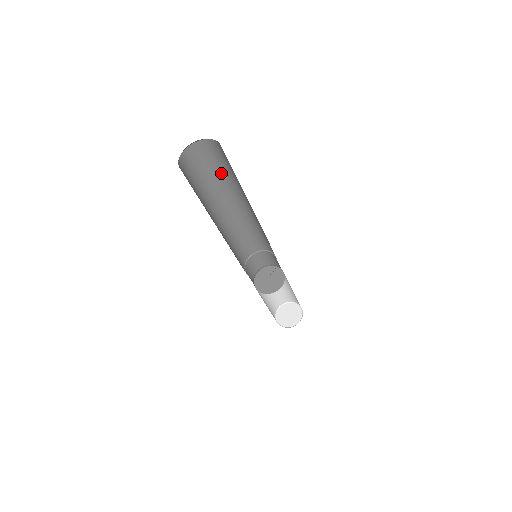
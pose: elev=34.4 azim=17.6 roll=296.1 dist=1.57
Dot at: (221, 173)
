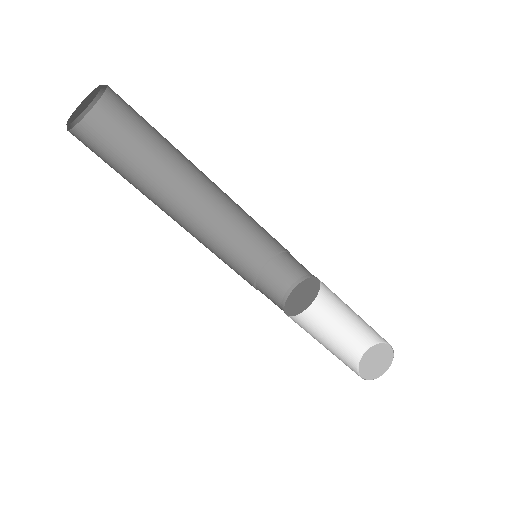
Dot at: (146, 145)
